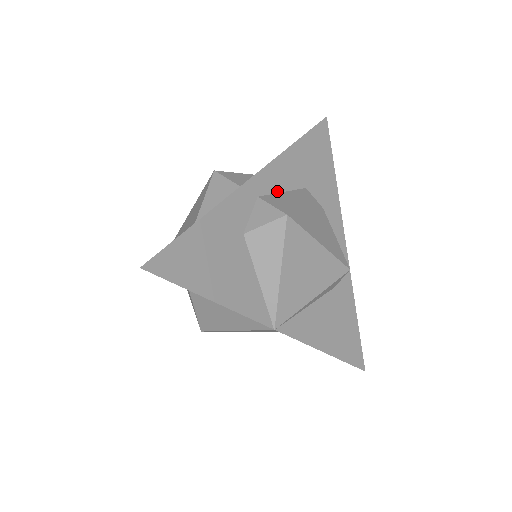
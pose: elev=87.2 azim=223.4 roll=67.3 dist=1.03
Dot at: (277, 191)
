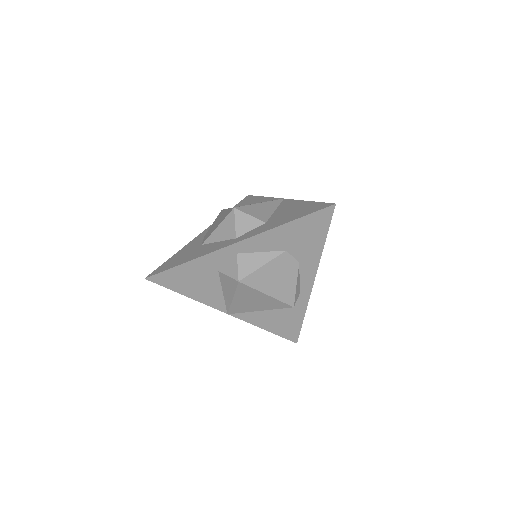
Dot at: (256, 251)
